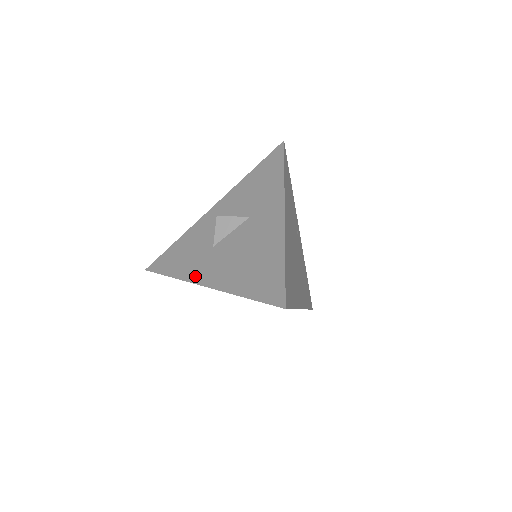
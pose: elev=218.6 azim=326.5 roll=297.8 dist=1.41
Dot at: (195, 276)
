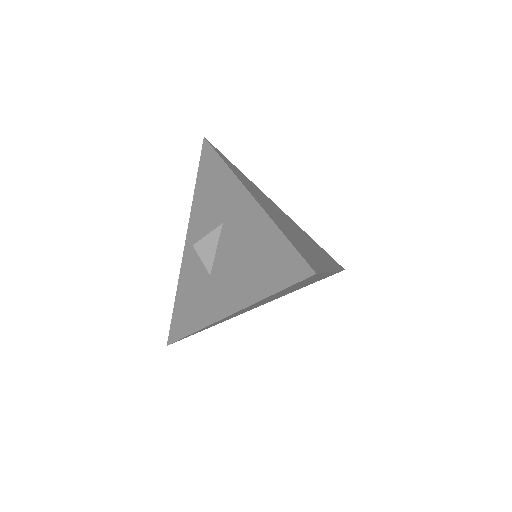
Dot at: (213, 314)
